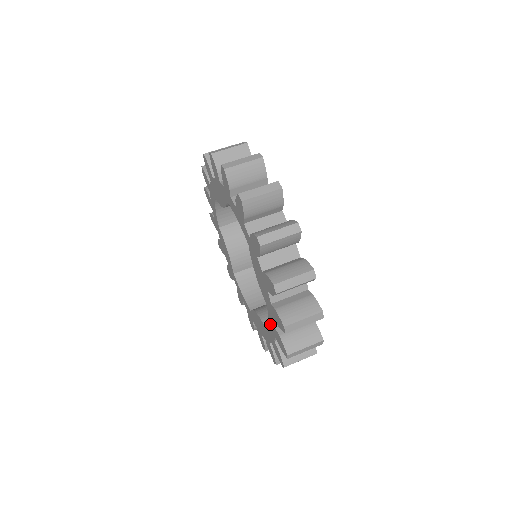
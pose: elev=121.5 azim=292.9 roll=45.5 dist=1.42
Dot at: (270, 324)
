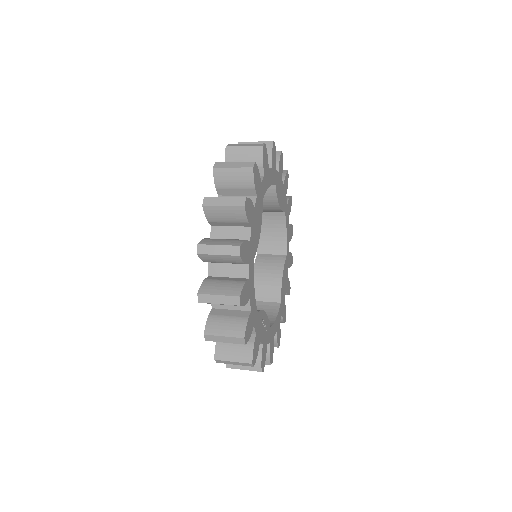
Dot at: occluded
